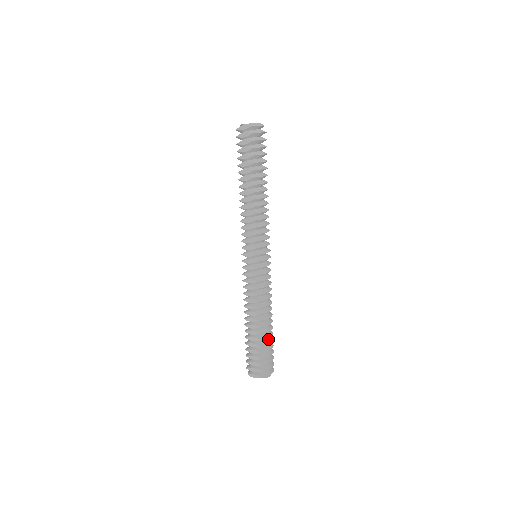
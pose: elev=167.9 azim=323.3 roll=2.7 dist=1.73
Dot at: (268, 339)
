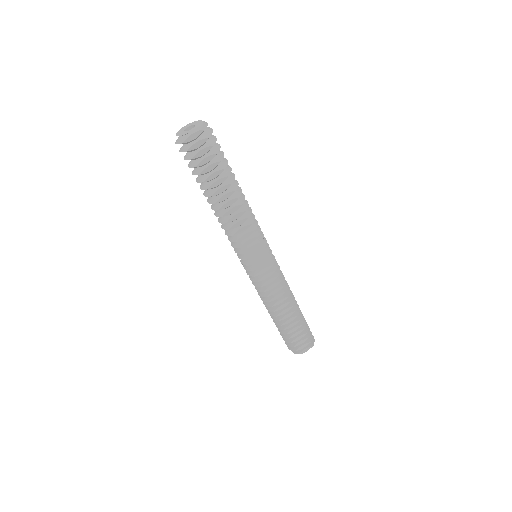
Dot at: occluded
